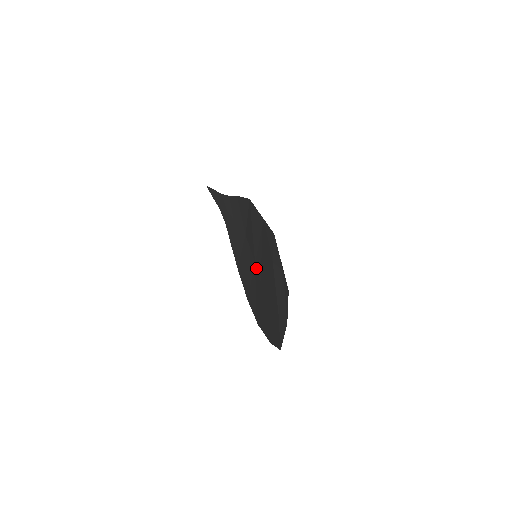
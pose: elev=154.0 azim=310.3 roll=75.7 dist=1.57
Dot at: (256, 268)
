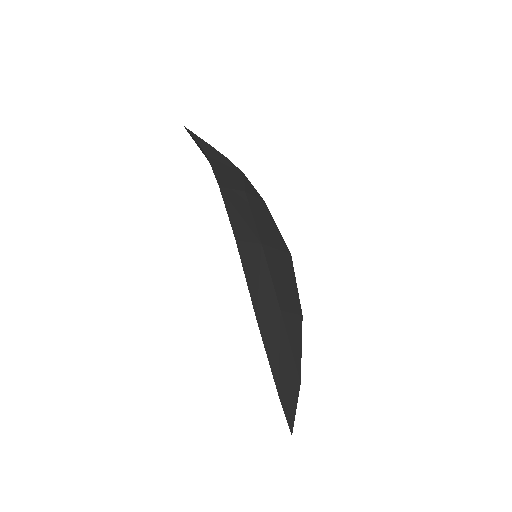
Dot at: occluded
